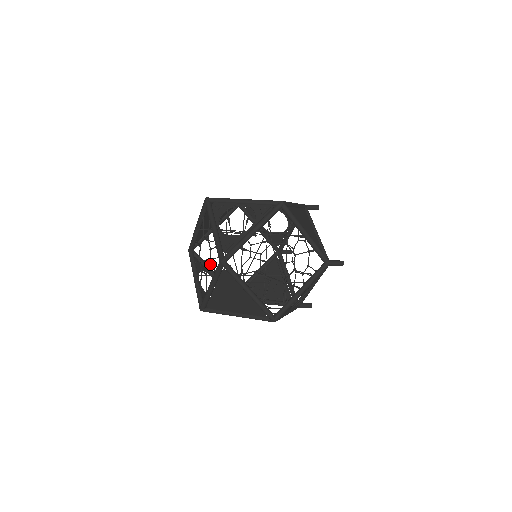
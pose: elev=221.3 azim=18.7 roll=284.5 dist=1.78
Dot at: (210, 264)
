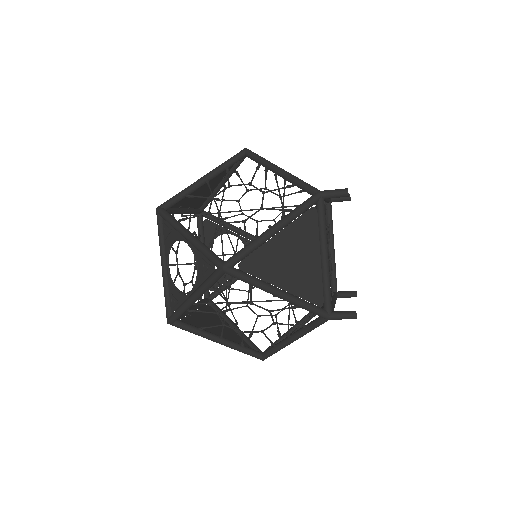
Dot at: (184, 285)
